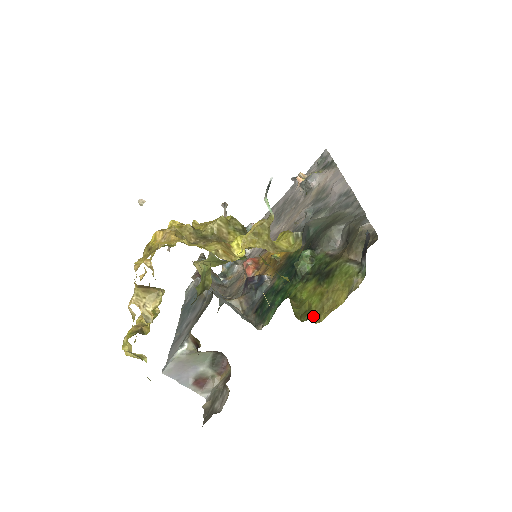
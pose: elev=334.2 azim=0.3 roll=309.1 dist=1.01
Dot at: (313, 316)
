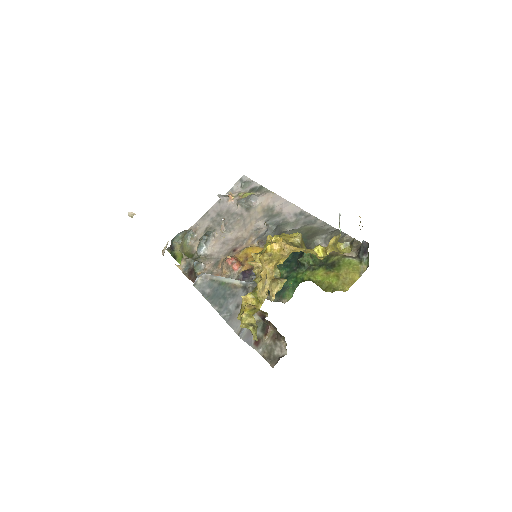
Dot at: (338, 288)
